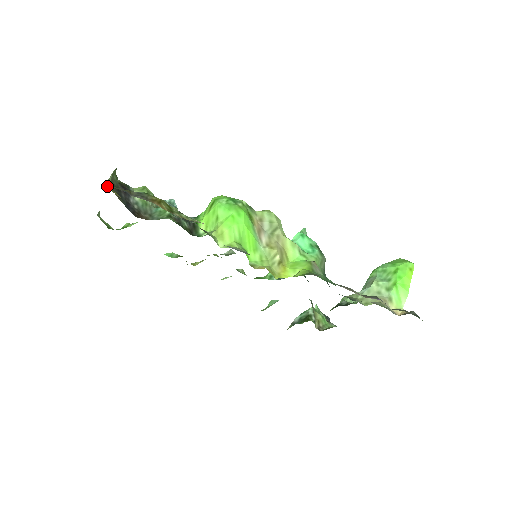
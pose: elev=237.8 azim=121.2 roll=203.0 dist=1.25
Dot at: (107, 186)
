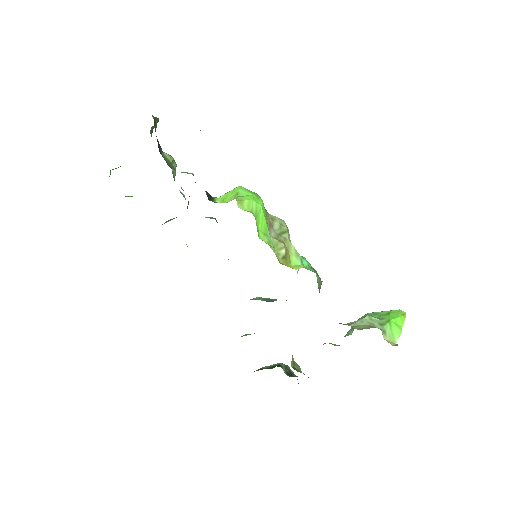
Dot at: occluded
